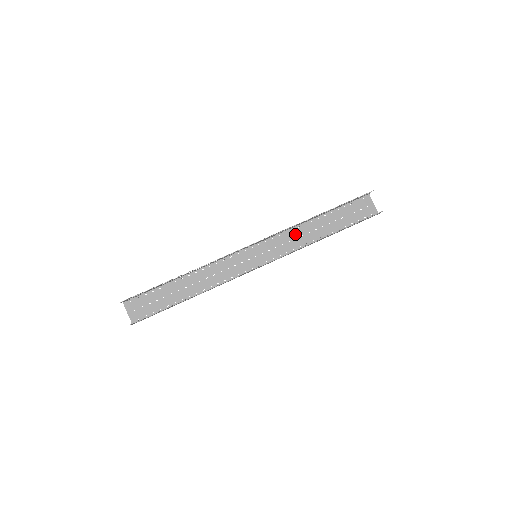
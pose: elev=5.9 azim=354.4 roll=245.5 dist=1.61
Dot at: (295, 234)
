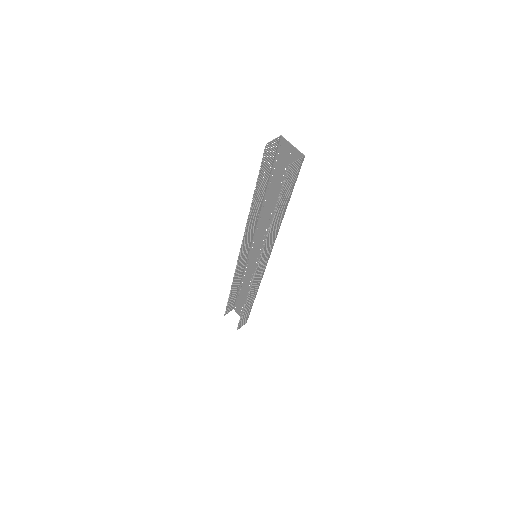
Dot at: (265, 221)
